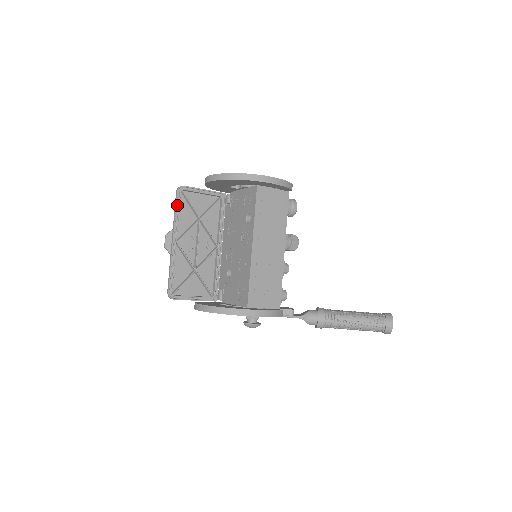
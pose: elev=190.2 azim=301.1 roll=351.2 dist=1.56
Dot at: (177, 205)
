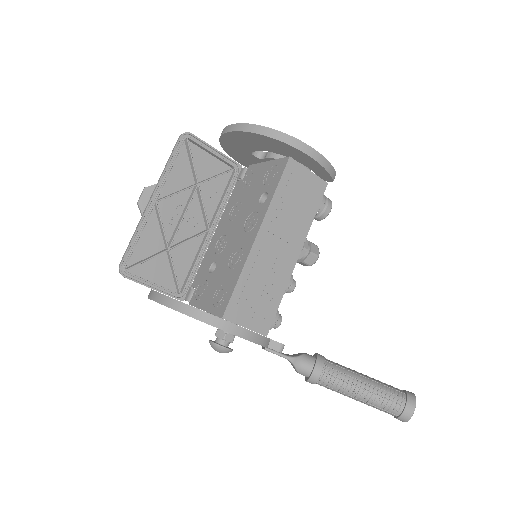
Dot at: (174, 154)
